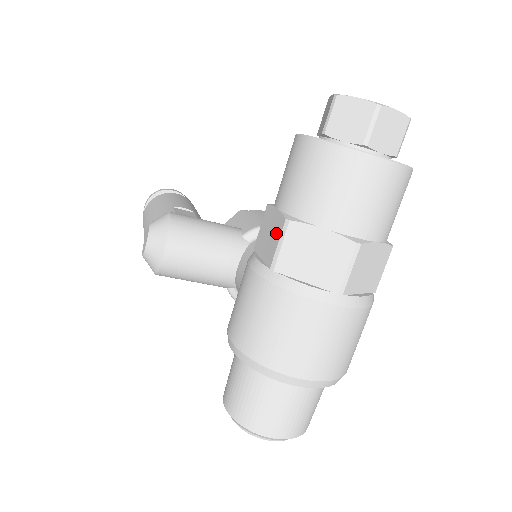
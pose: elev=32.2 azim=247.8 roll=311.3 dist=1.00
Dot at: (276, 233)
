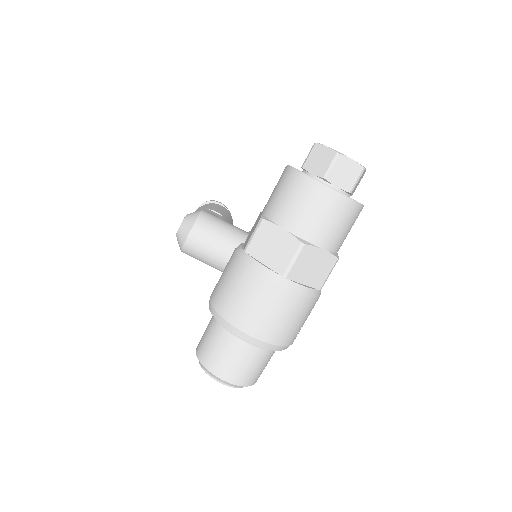
Dot at: (255, 227)
